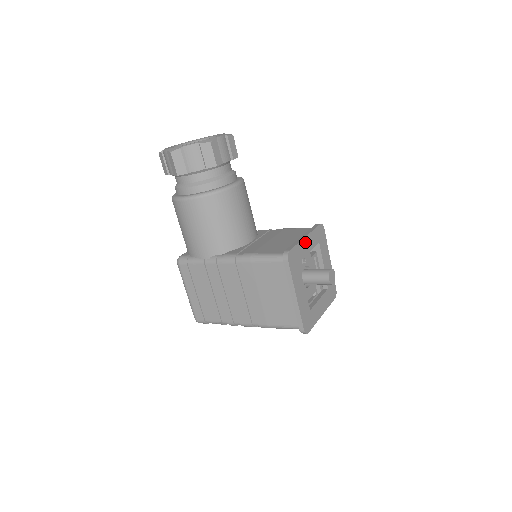
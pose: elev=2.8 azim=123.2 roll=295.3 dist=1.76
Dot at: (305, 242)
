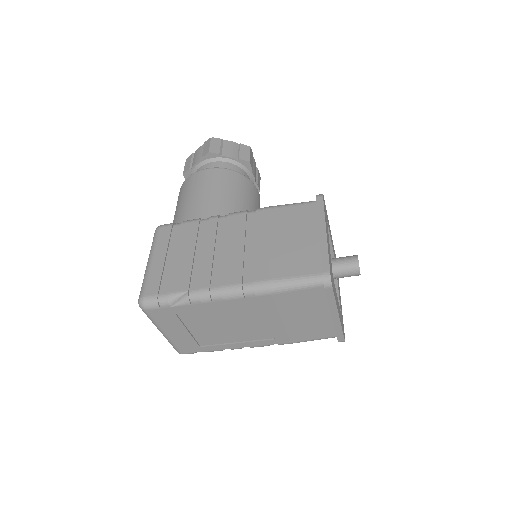
Dot at: occluded
